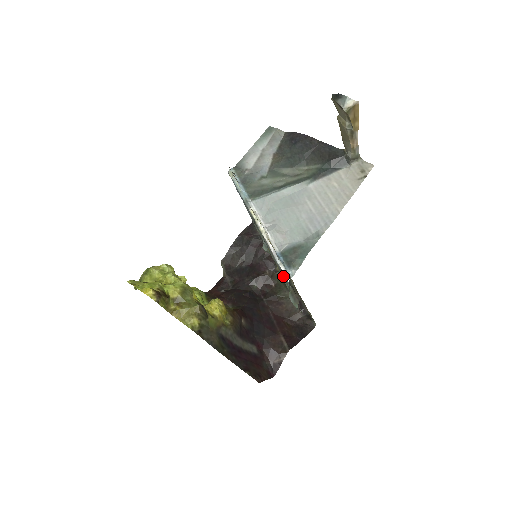
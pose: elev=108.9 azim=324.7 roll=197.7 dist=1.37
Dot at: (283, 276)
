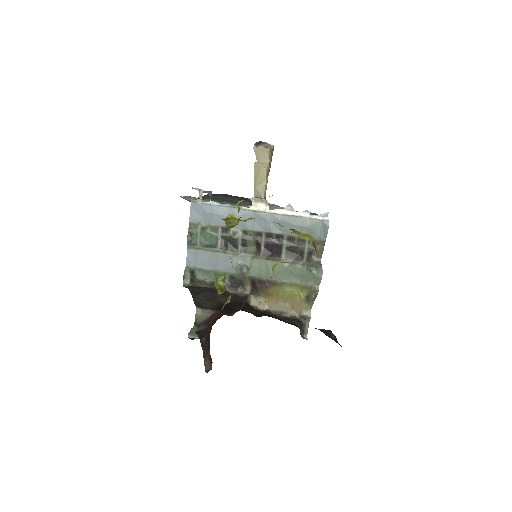
Dot at: (288, 263)
